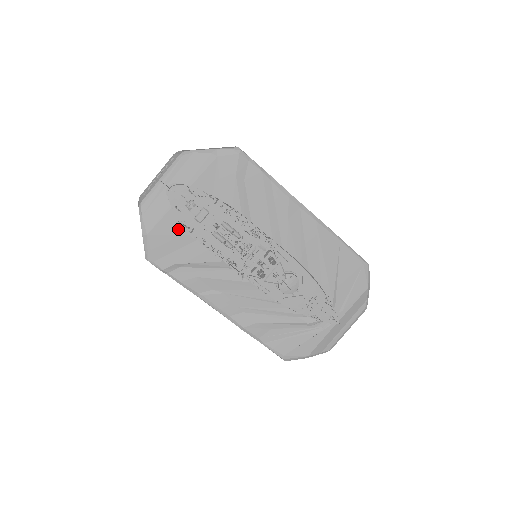
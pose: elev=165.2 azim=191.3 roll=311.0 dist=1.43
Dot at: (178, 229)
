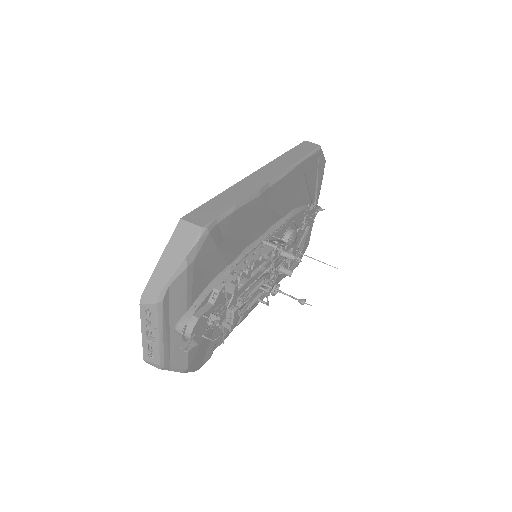
Dot at: occluded
